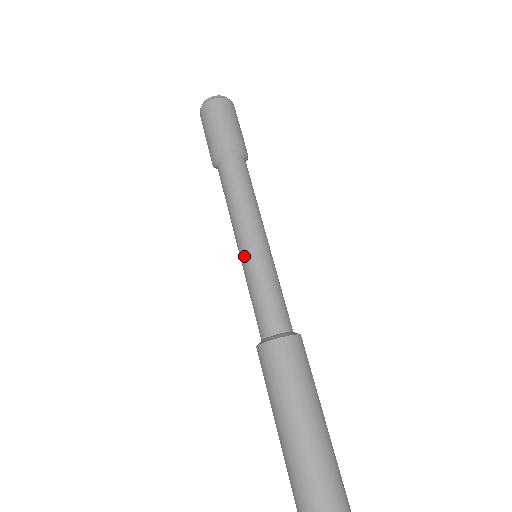
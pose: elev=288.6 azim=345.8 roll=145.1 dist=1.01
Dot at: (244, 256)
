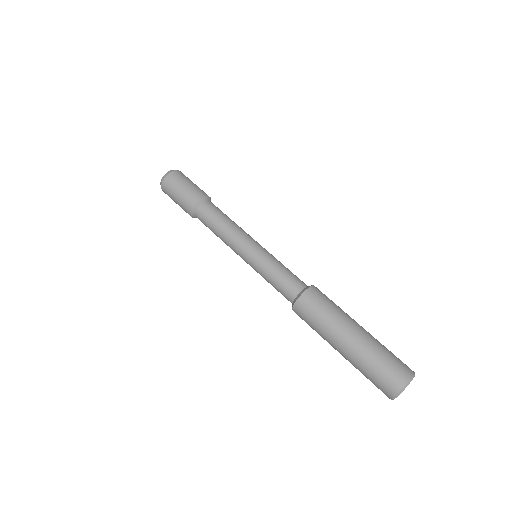
Dot at: (248, 263)
